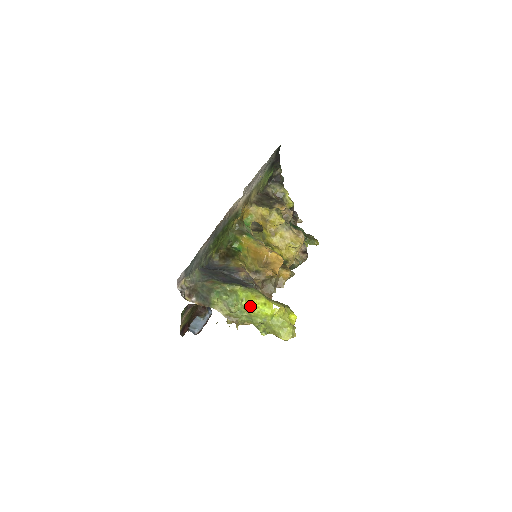
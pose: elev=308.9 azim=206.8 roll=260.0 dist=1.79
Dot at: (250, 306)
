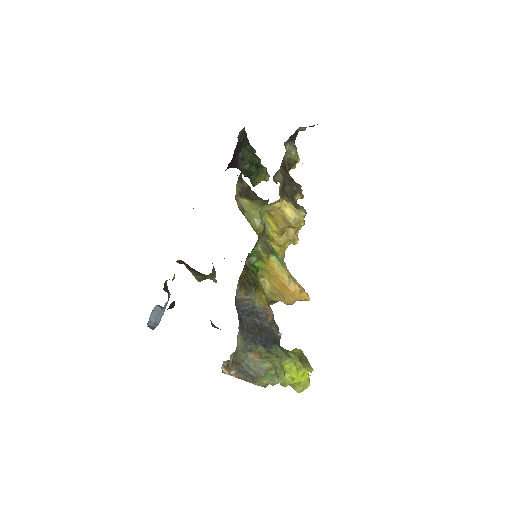
Dot at: (290, 378)
